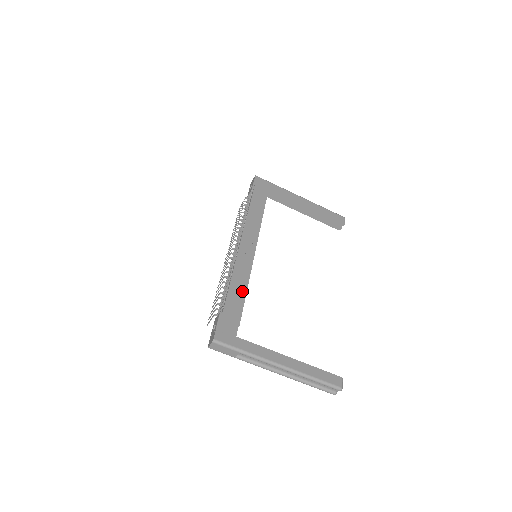
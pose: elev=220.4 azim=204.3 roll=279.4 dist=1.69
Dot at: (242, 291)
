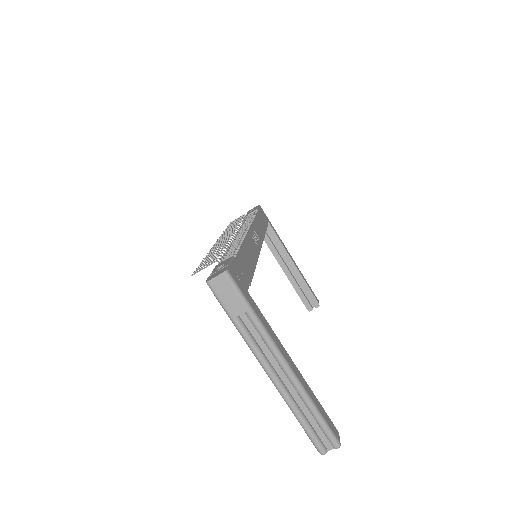
Dot at: (252, 262)
